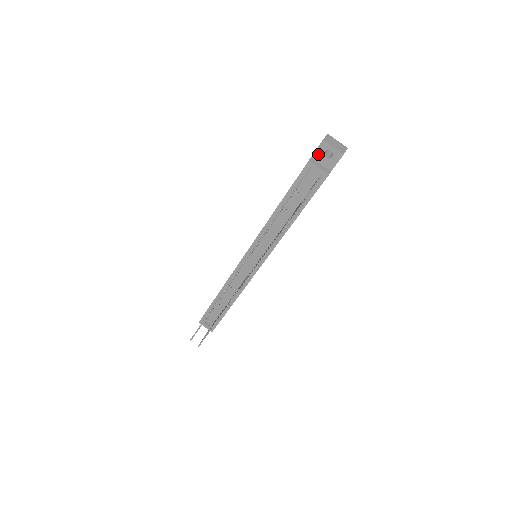
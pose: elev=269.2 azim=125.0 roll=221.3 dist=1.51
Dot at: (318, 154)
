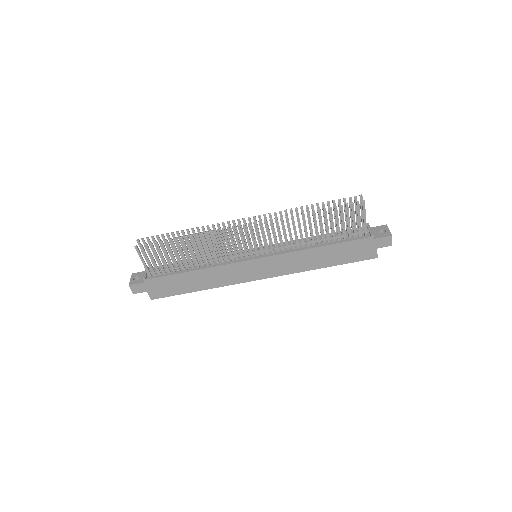
Dot at: (376, 228)
